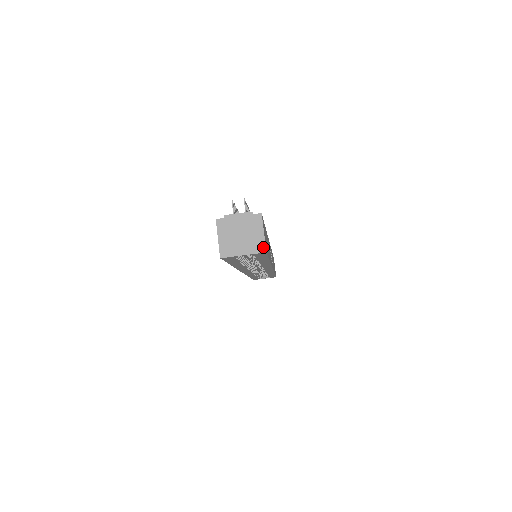
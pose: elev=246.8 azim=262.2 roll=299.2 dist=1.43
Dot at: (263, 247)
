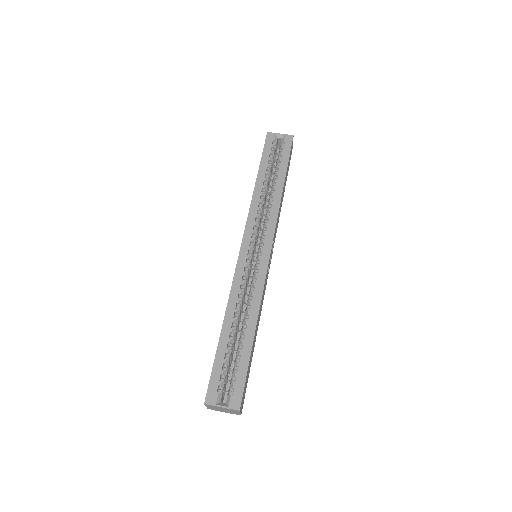
Dot at: (292, 137)
